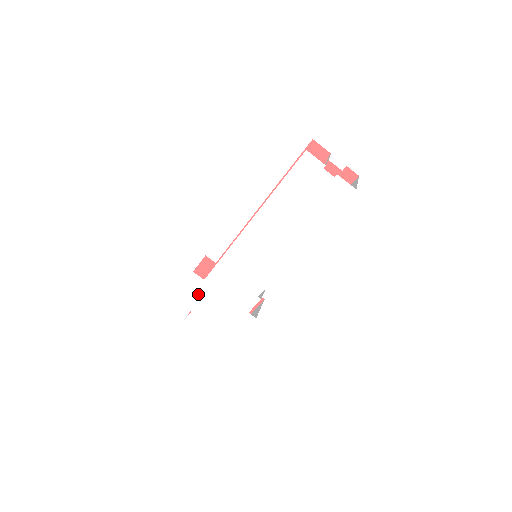
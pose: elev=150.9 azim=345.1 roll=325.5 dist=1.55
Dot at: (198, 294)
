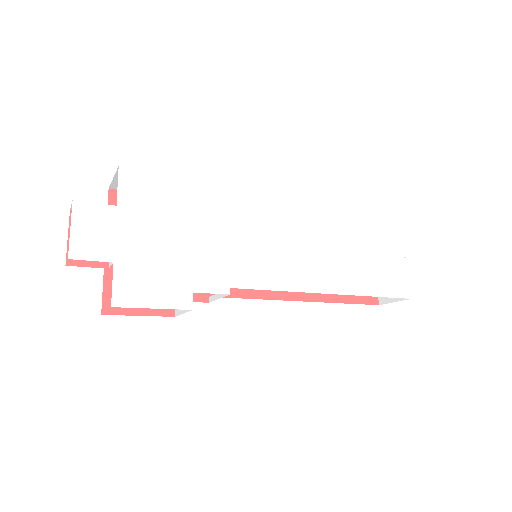
Dot at: (161, 202)
